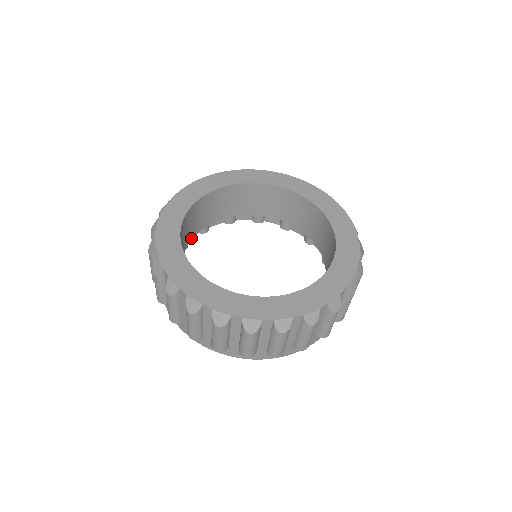
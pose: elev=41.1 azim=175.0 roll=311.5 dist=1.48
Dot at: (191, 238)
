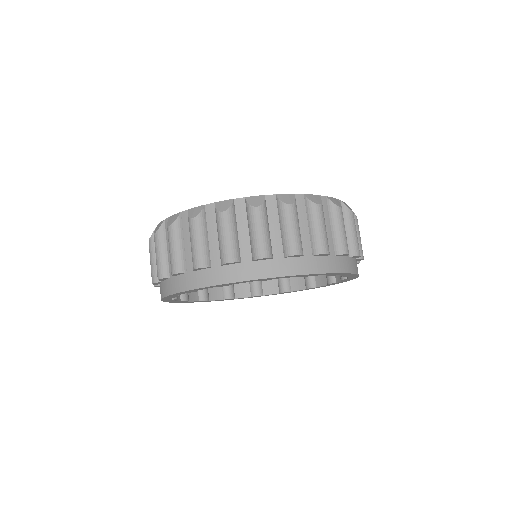
Dot at: occluded
